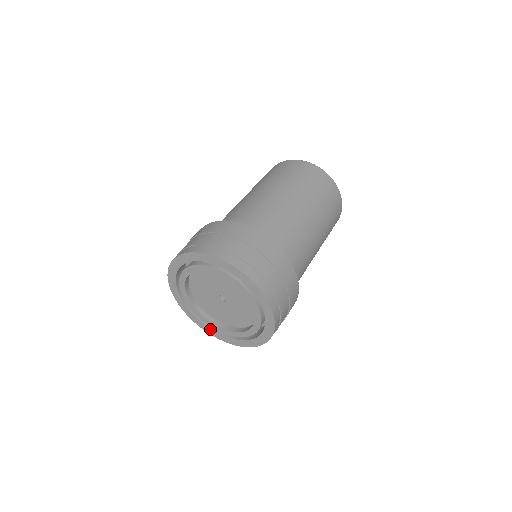
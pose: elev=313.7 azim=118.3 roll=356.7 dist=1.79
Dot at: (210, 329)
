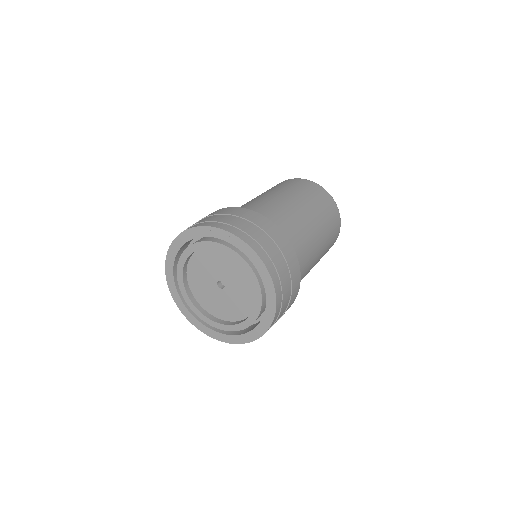
Dot at: (179, 298)
